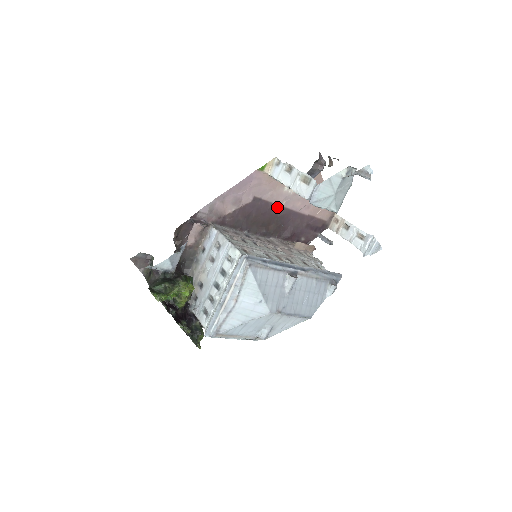
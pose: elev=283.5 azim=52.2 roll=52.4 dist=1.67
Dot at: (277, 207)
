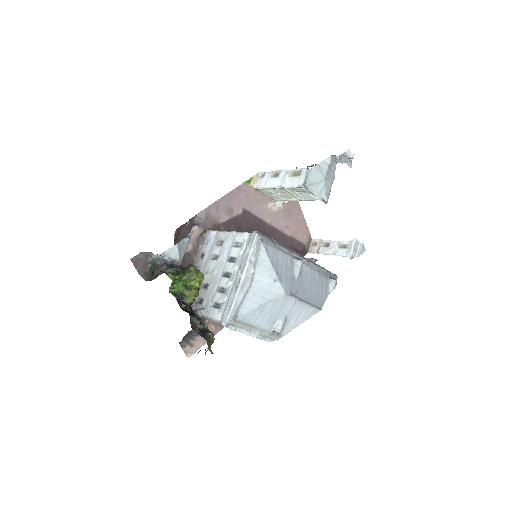
Dot at: (263, 223)
